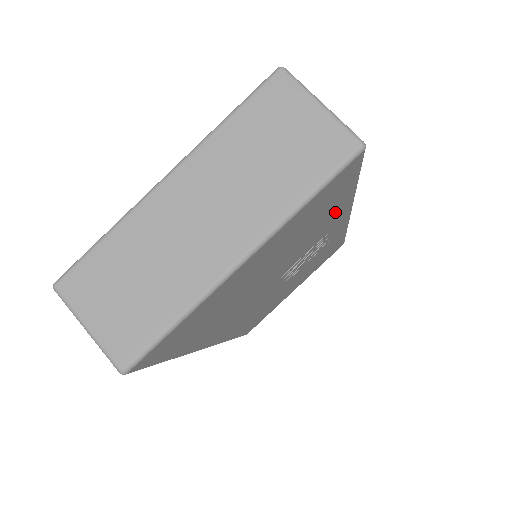
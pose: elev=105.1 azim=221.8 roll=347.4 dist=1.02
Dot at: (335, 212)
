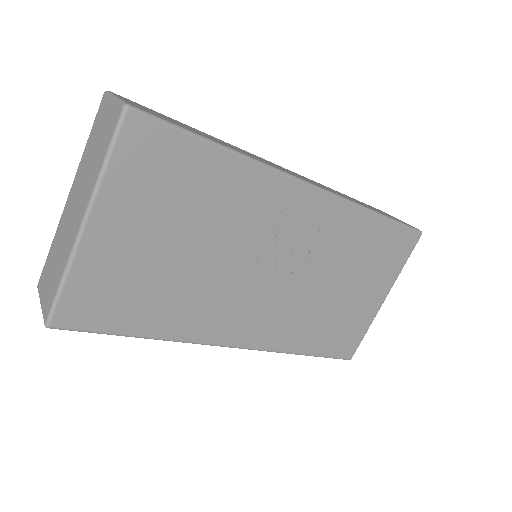
Dot at: (229, 178)
